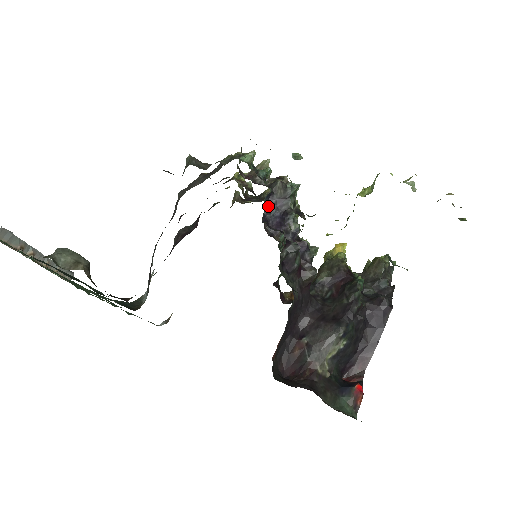
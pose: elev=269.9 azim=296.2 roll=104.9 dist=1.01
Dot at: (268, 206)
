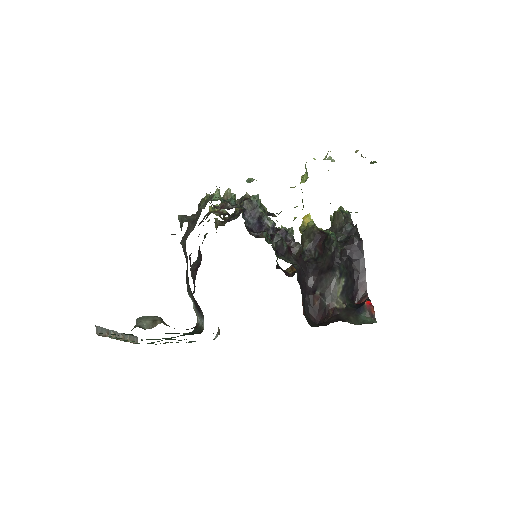
Dot at: (246, 220)
